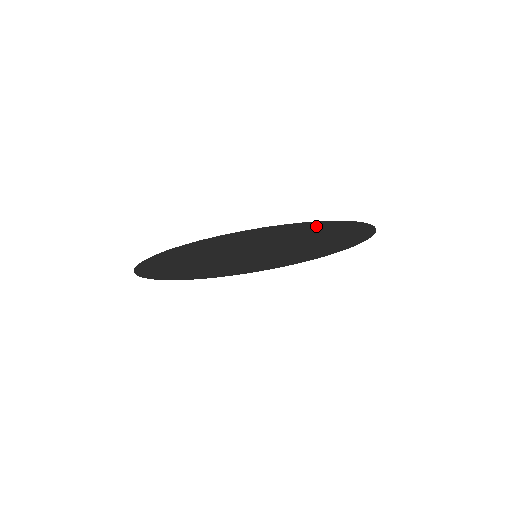
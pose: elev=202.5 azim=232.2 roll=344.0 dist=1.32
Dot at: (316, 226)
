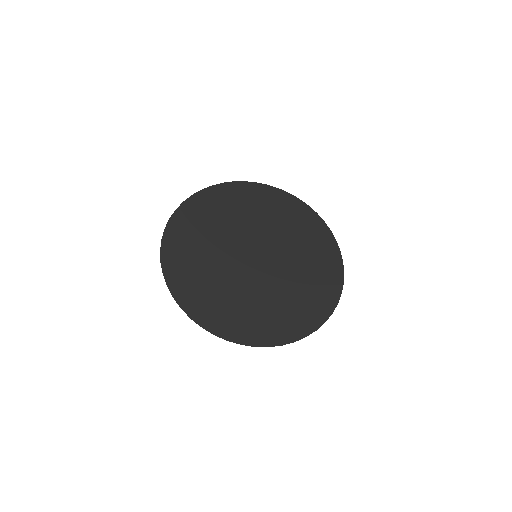
Dot at: (331, 254)
